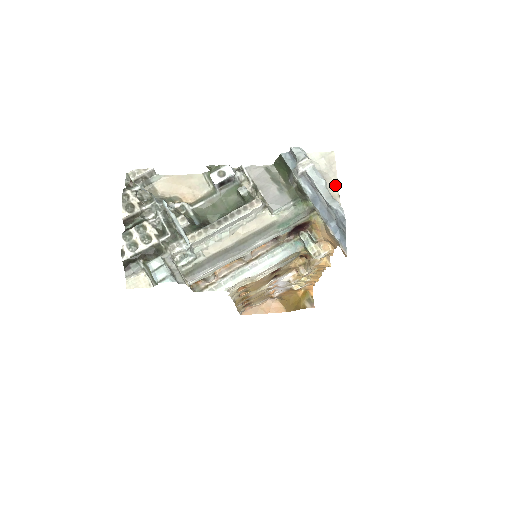
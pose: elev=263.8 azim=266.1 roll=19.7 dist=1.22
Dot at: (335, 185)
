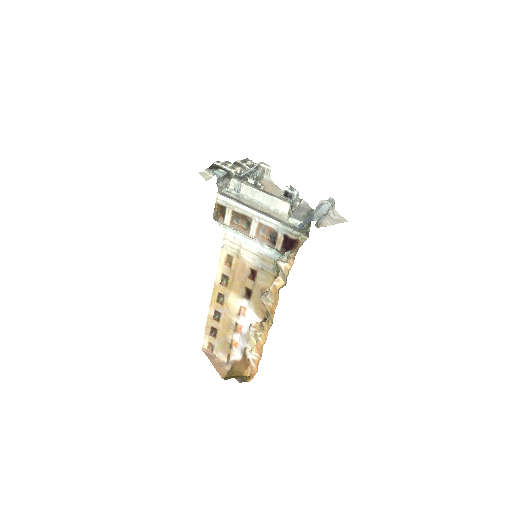
Dot at: (329, 224)
